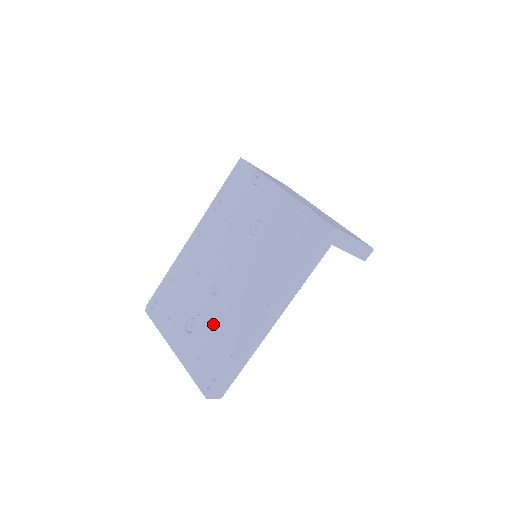
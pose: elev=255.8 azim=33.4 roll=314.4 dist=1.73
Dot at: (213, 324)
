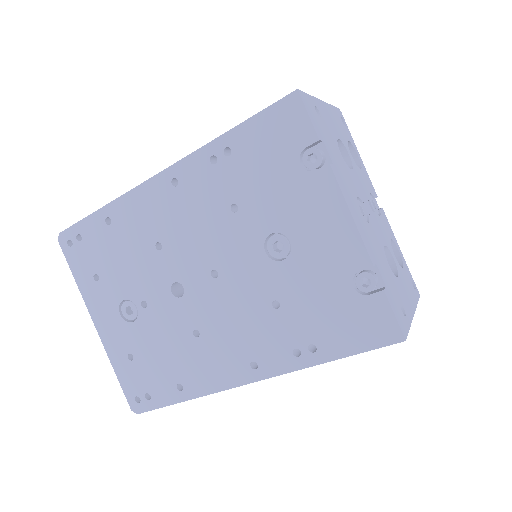
Dot at: (163, 334)
